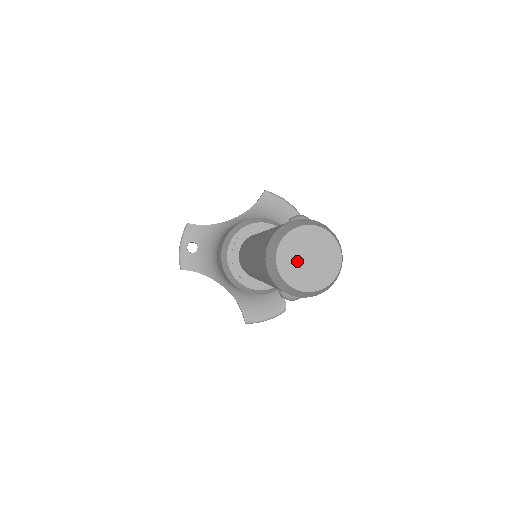
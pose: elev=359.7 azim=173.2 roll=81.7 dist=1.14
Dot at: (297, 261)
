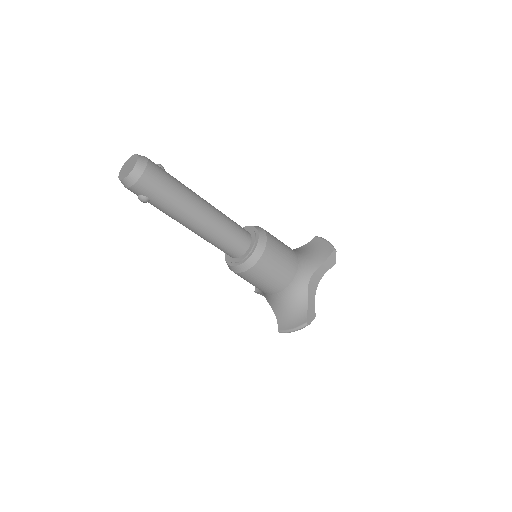
Dot at: (125, 169)
